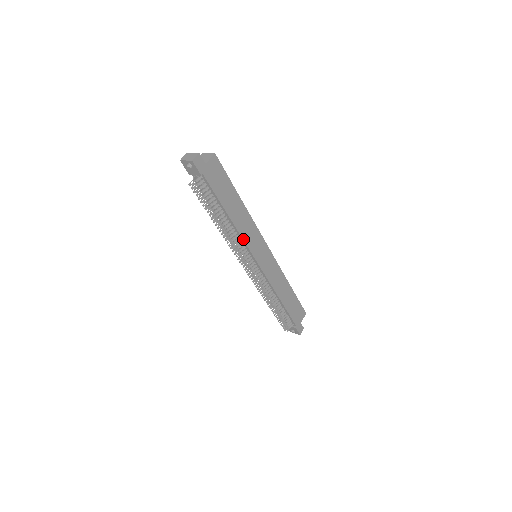
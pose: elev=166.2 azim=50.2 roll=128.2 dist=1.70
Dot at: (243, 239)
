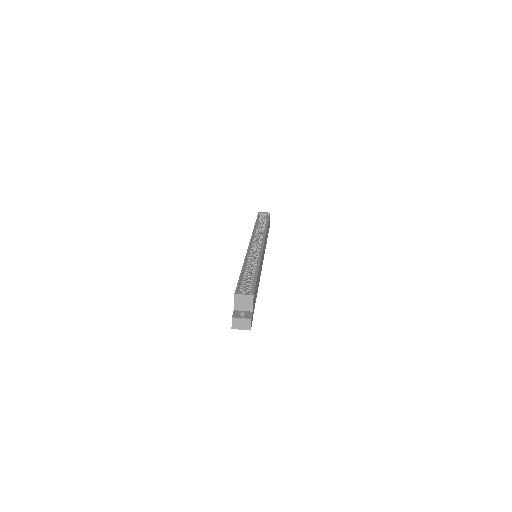
Dot at: occluded
